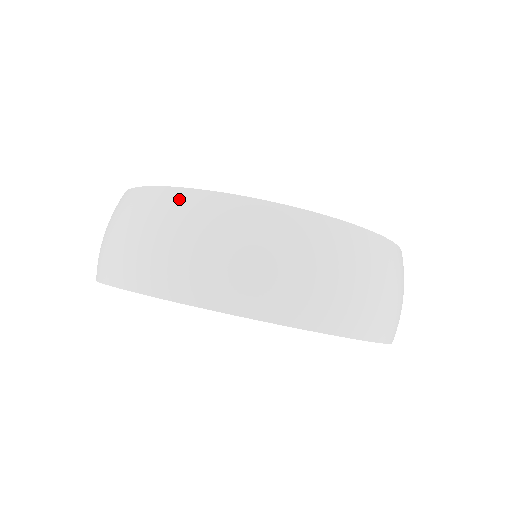
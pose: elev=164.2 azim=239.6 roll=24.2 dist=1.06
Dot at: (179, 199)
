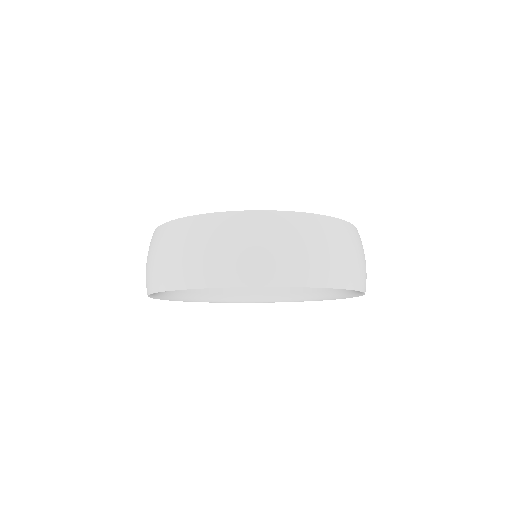
Dot at: (270, 218)
